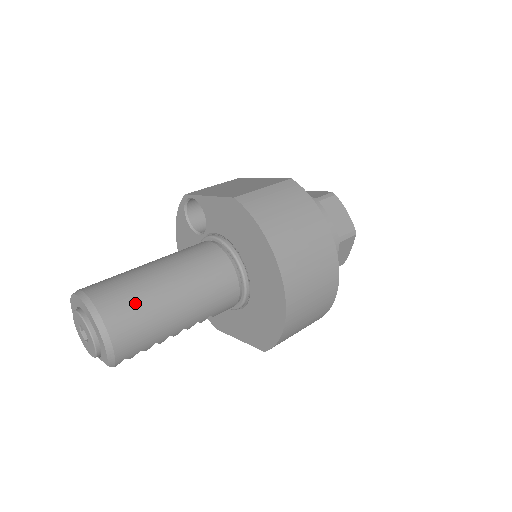
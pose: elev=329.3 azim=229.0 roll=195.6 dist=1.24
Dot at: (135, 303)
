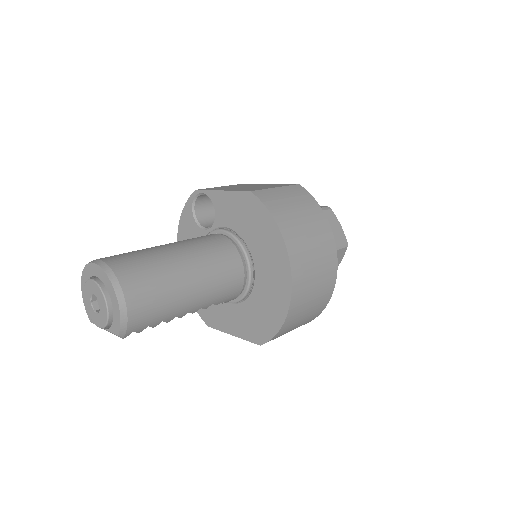
Dot at: (152, 276)
